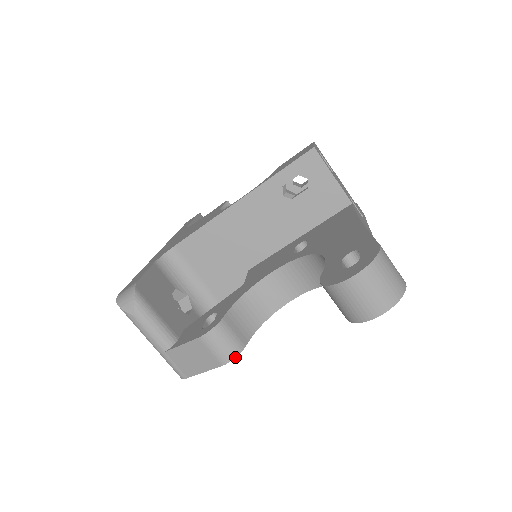
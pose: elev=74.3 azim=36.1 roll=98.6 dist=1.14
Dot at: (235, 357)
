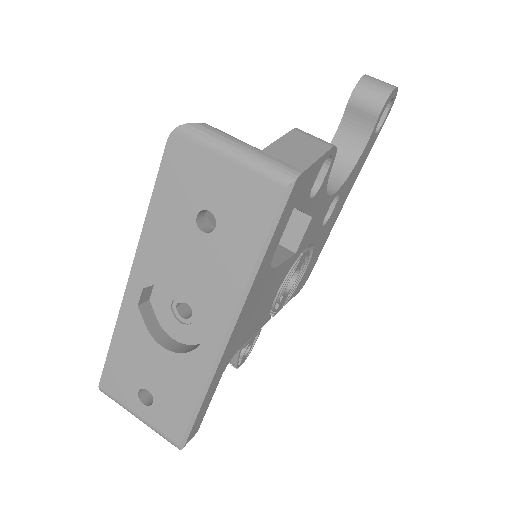
Dot at: (336, 148)
